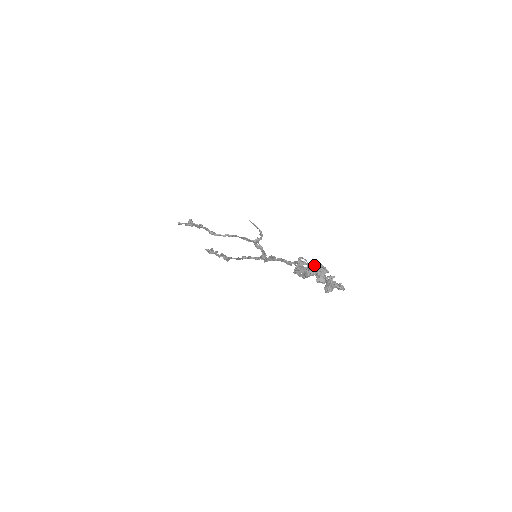
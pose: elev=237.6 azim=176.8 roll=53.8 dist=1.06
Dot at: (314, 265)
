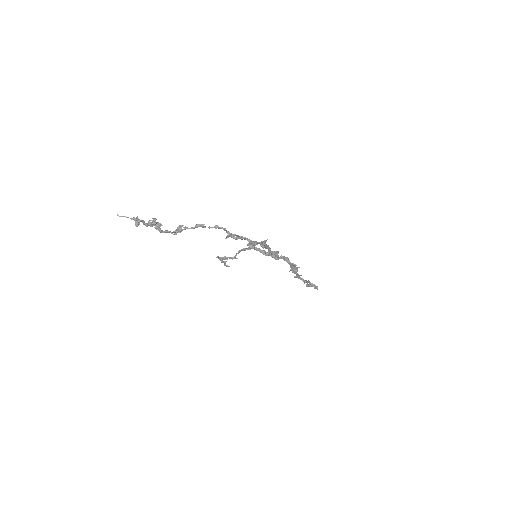
Dot at: (195, 226)
